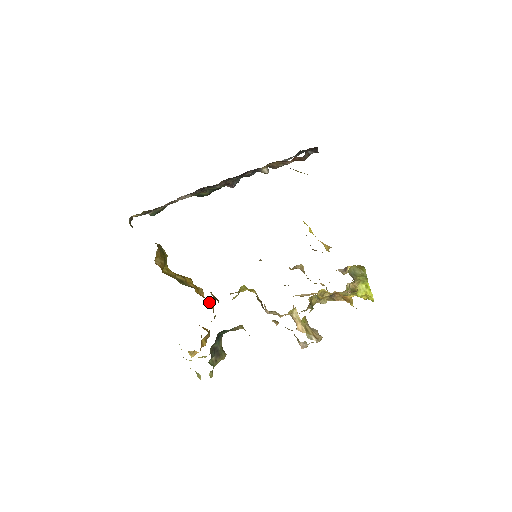
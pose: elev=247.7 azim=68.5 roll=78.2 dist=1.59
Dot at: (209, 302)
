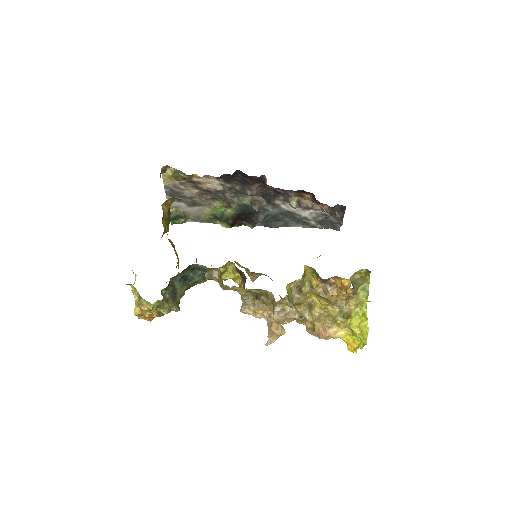
Dot at: occluded
